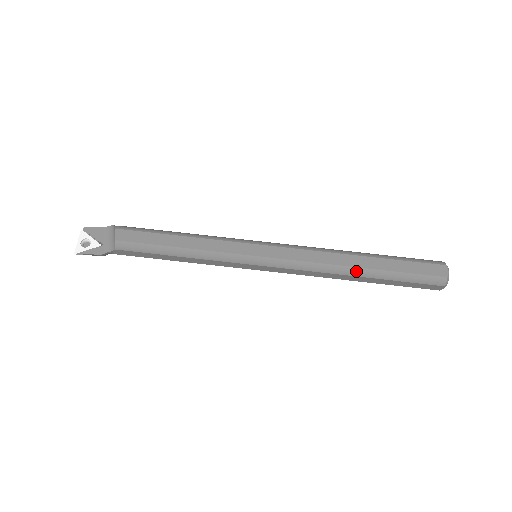
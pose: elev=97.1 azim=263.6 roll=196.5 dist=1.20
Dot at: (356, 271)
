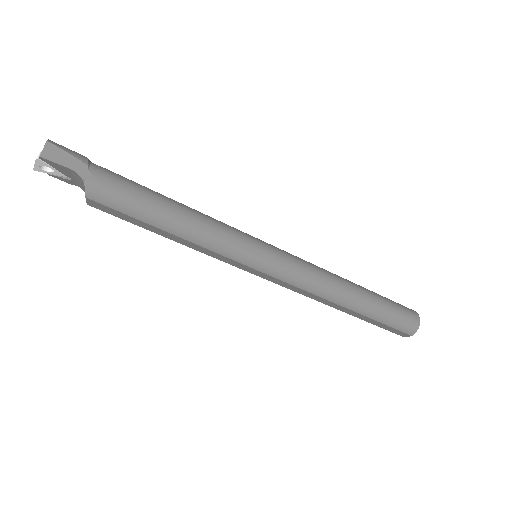
Dot at: occluded
